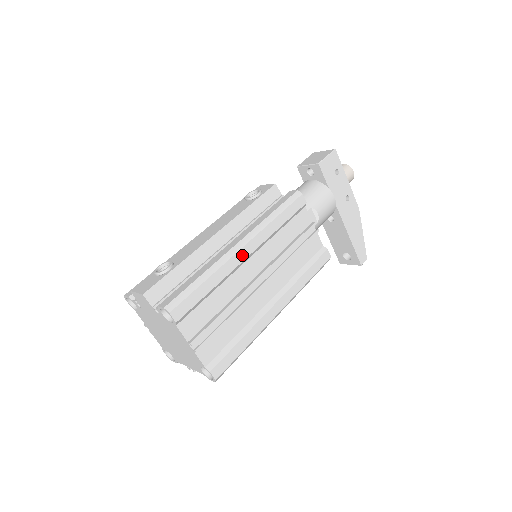
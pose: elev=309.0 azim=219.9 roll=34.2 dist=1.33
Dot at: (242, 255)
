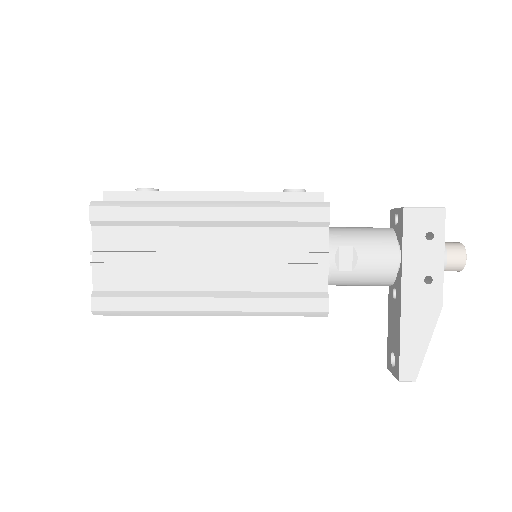
Dot at: (203, 214)
